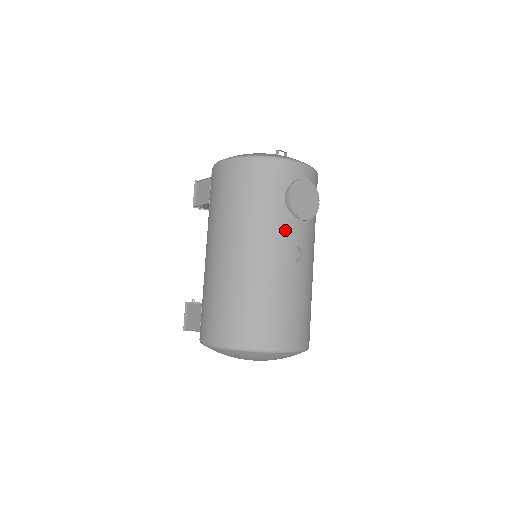
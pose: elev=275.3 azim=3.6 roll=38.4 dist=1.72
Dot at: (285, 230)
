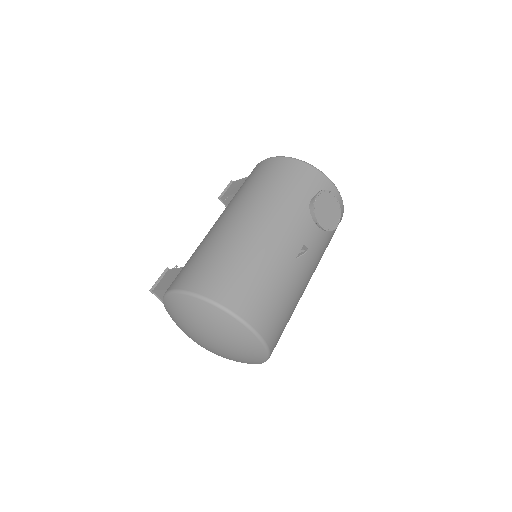
Dot at: (300, 224)
